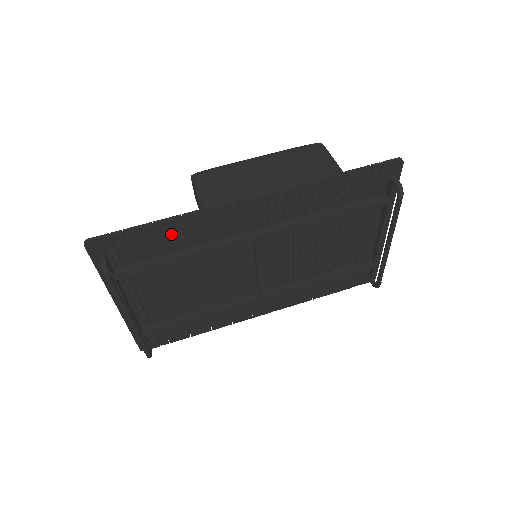
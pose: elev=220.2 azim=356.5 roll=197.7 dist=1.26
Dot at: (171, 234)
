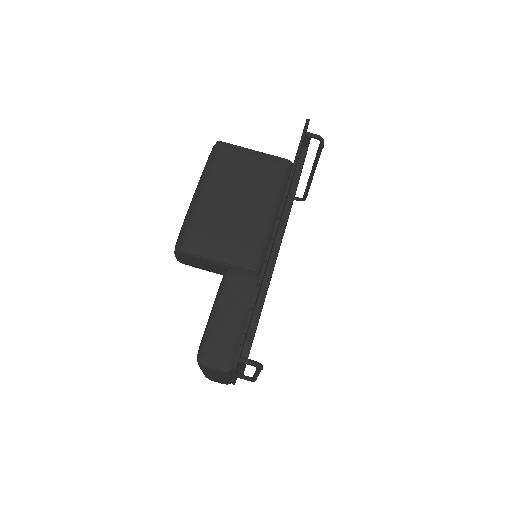
Dot at: occluded
